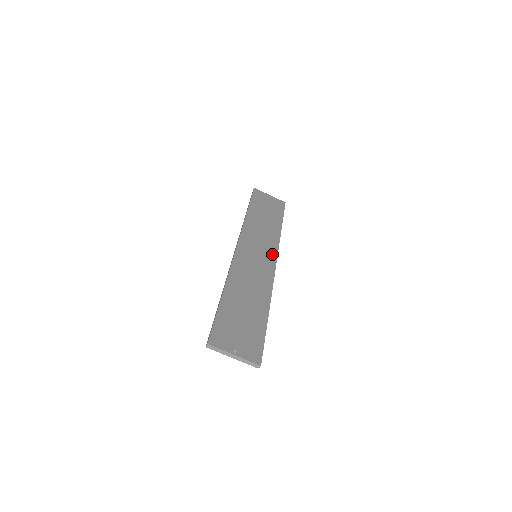
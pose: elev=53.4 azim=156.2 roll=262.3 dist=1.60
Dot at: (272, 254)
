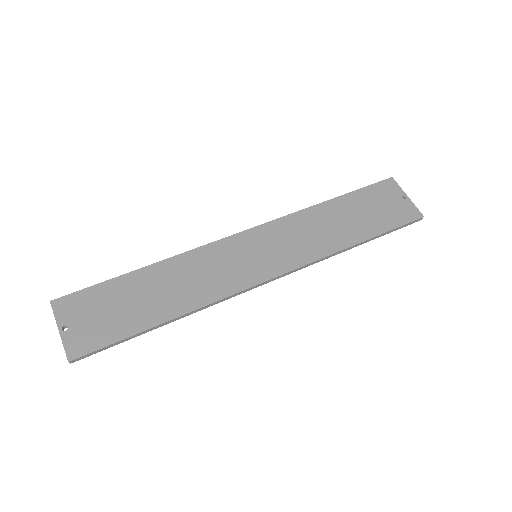
Dot at: (282, 266)
